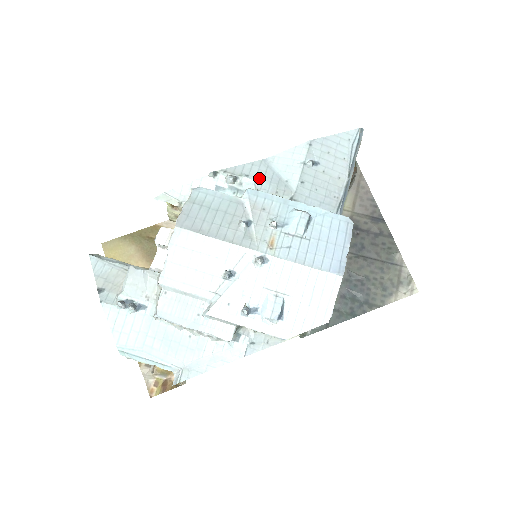
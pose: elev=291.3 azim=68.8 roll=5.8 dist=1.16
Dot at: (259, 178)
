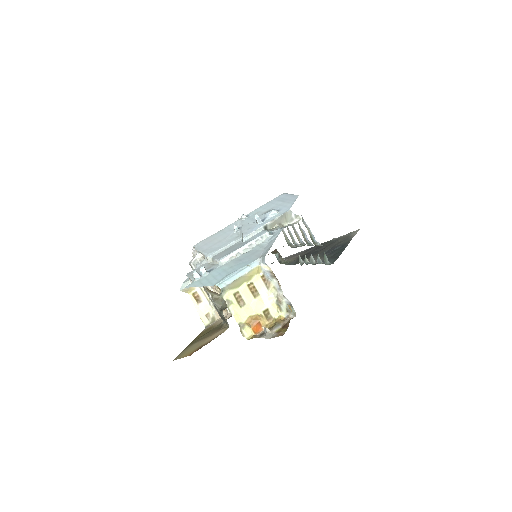
Dot at: occluded
